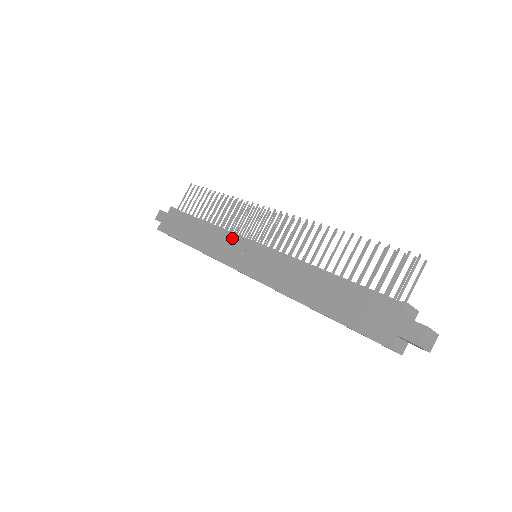
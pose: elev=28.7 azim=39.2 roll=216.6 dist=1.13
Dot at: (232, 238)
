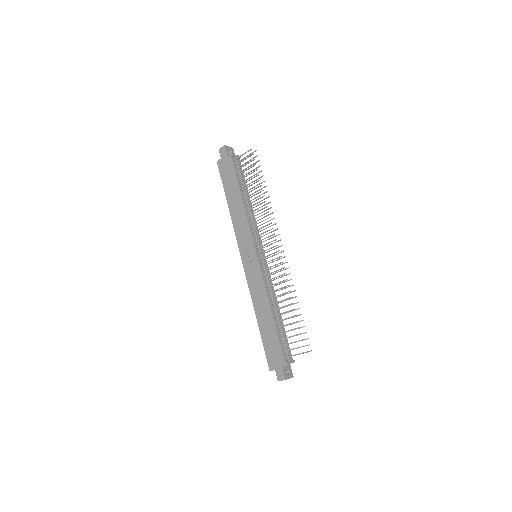
Dot at: (249, 235)
